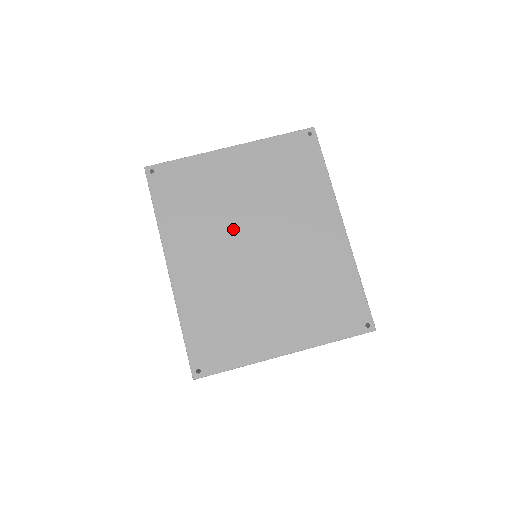
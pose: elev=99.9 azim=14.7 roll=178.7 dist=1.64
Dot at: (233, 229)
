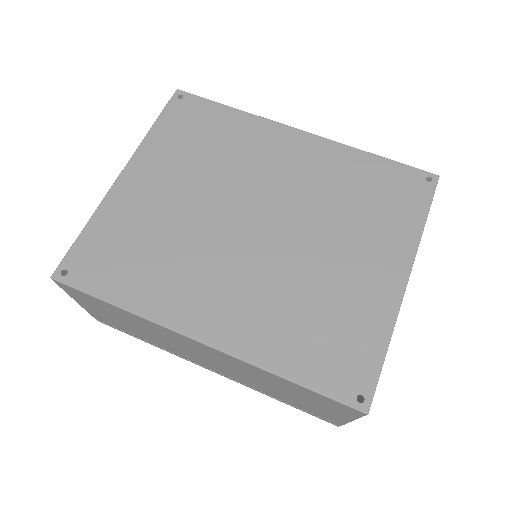
Dot at: (215, 234)
